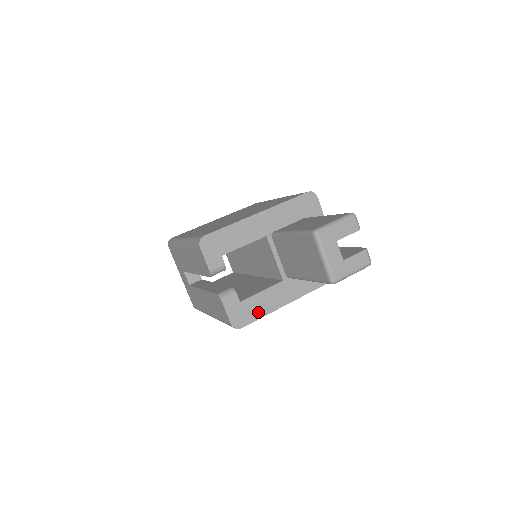
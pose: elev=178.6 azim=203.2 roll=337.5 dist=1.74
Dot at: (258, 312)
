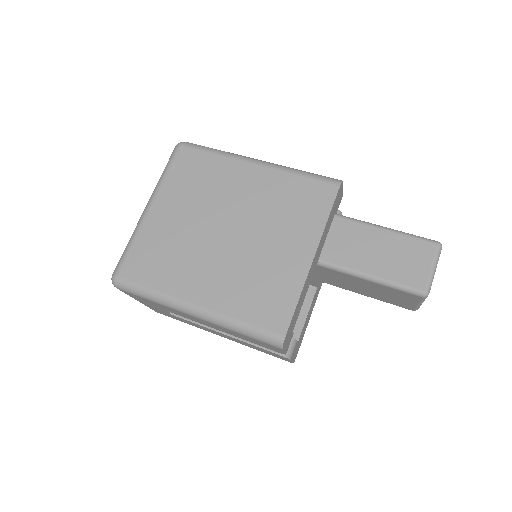
Dot at: (304, 331)
